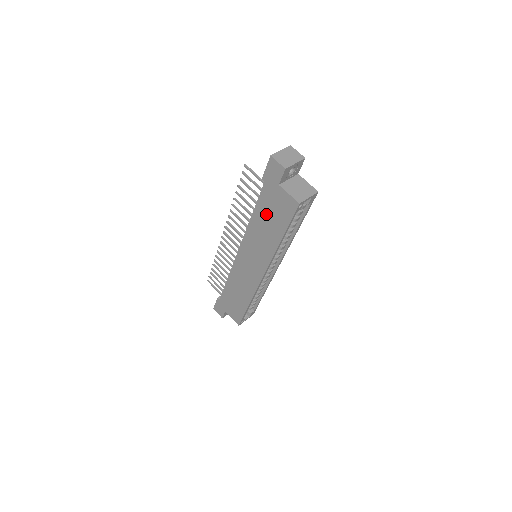
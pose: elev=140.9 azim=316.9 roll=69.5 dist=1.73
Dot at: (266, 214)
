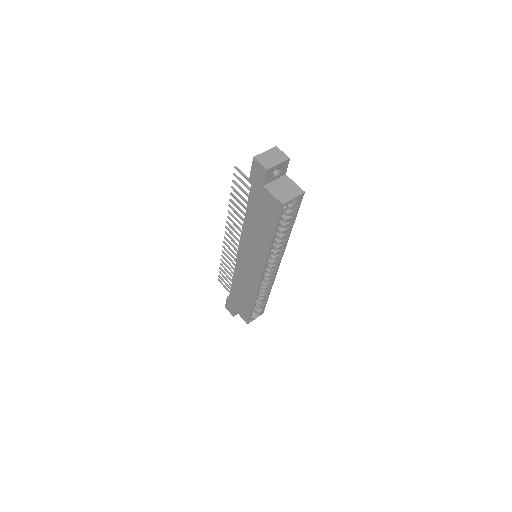
Dot at: (256, 215)
